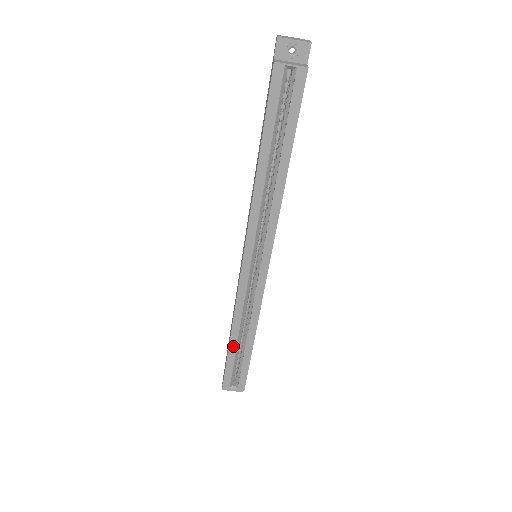
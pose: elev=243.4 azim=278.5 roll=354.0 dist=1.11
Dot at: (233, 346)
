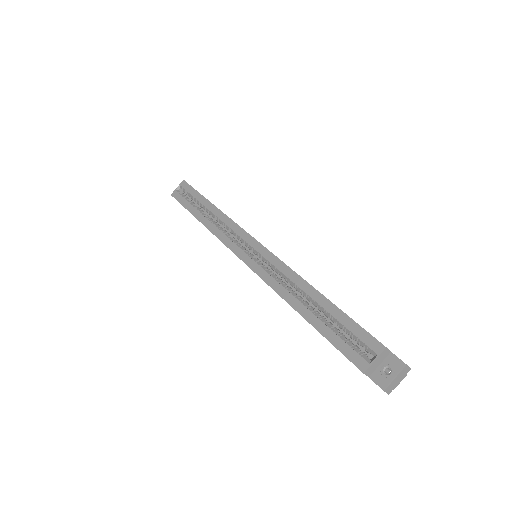
Dot at: (310, 317)
